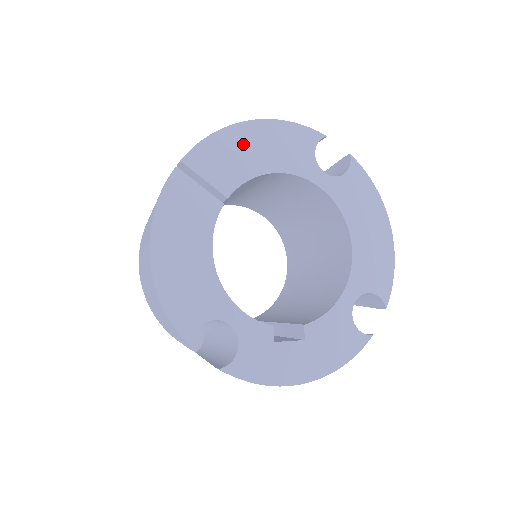
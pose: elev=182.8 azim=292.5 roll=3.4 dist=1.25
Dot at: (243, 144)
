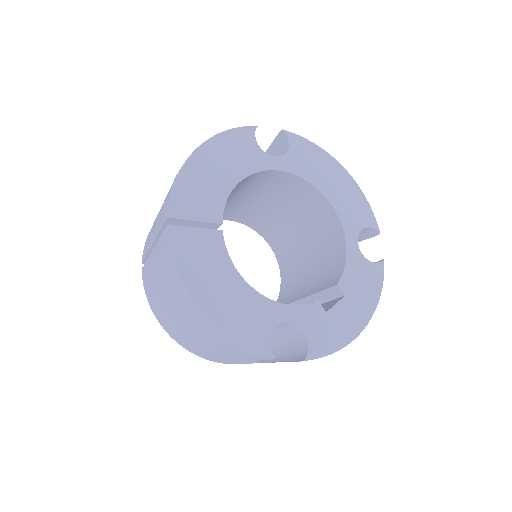
Dot at: (204, 172)
